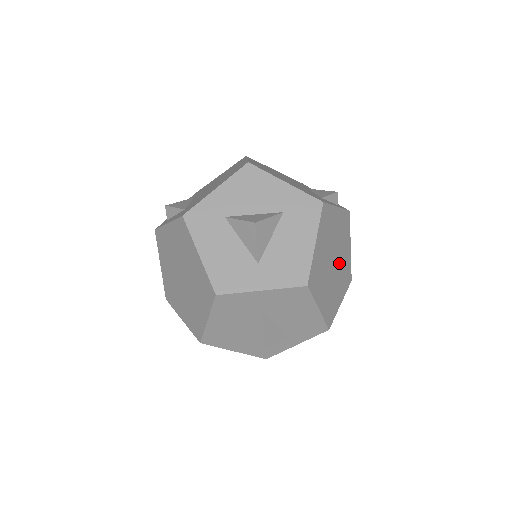
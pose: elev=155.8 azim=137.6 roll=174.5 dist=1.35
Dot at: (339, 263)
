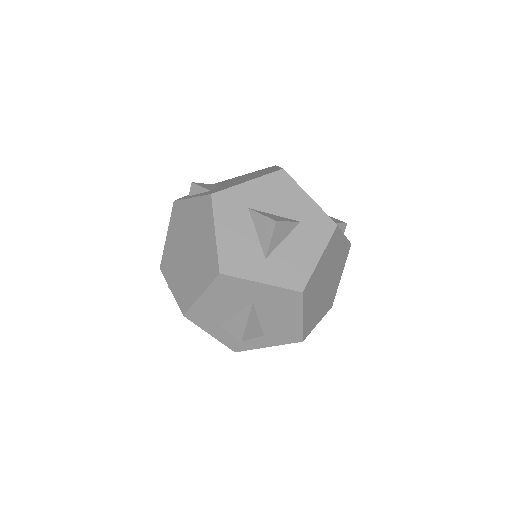
Dot at: (329, 286)
